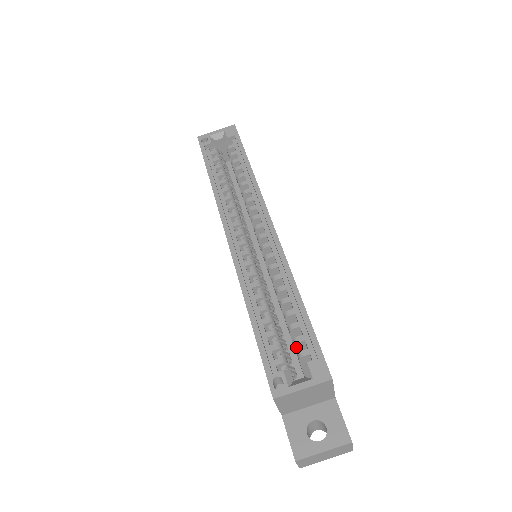
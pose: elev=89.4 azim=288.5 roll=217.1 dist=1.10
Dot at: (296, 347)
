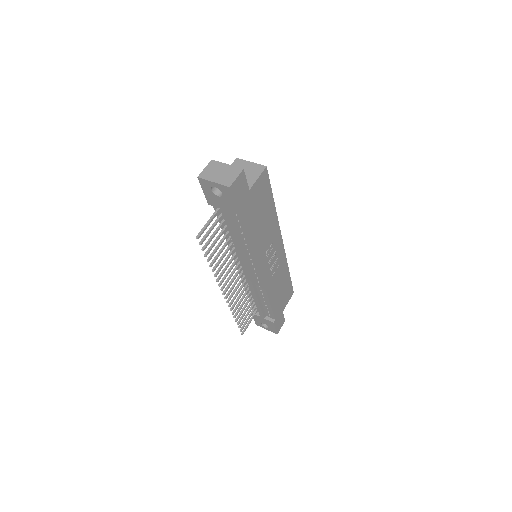
Dot at: occluded
